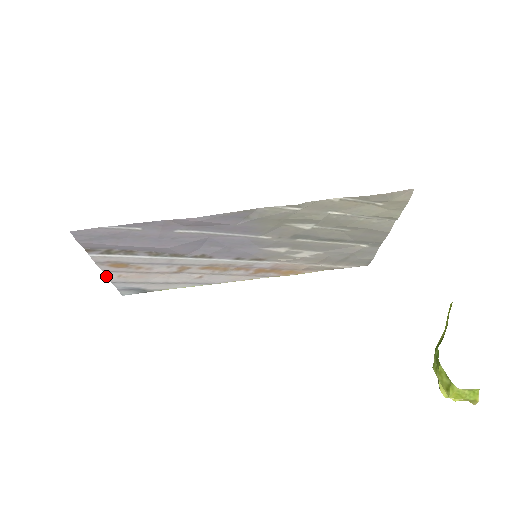
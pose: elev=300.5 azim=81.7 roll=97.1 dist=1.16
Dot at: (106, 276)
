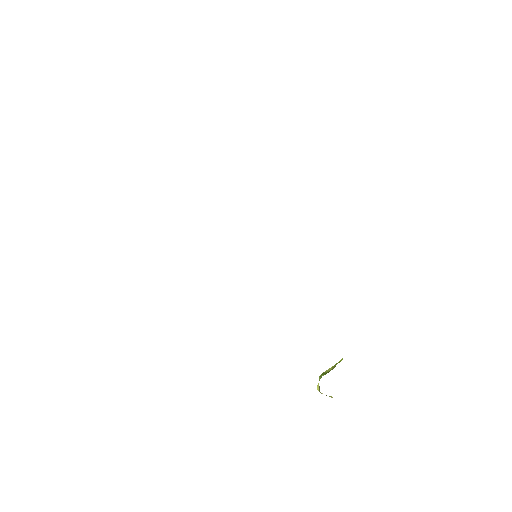
Dot at: occluded
